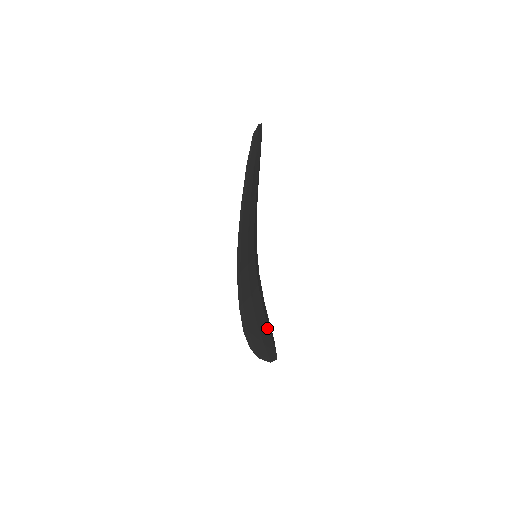
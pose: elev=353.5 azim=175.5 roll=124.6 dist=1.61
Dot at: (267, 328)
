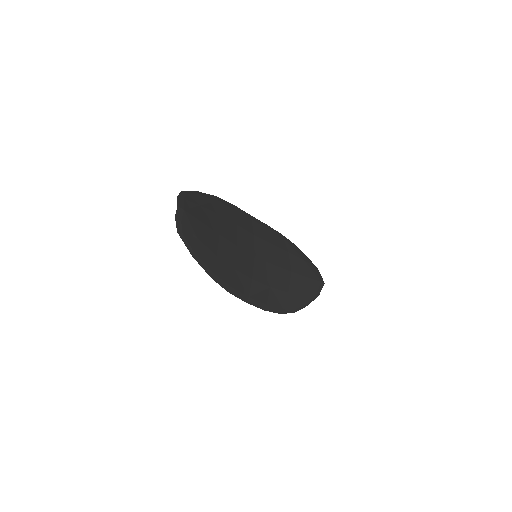
Dot at: (301, 278)
